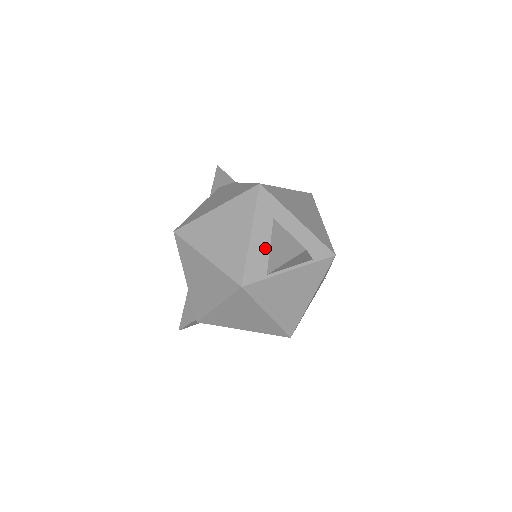
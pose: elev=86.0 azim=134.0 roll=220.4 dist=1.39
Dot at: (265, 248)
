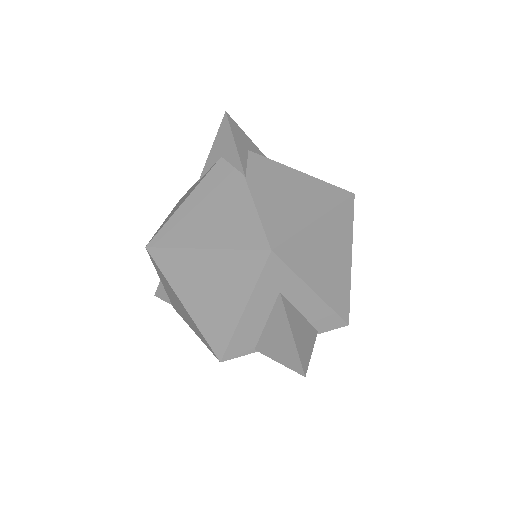
Dot at: (259, 324)
